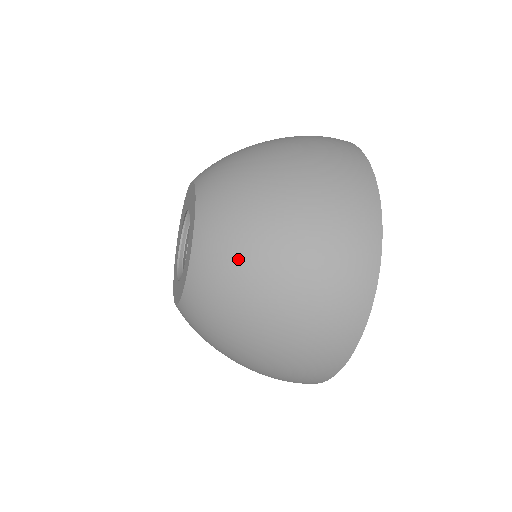
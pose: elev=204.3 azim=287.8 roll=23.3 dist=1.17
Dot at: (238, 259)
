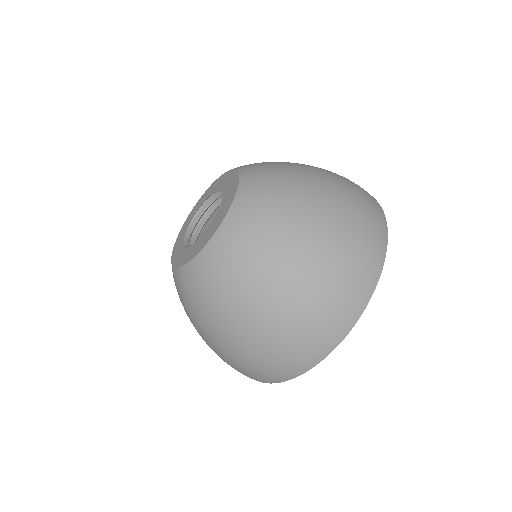
Dot at: (233, 285)
